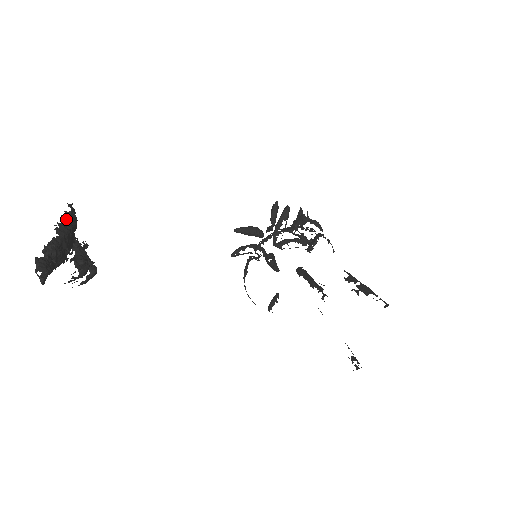
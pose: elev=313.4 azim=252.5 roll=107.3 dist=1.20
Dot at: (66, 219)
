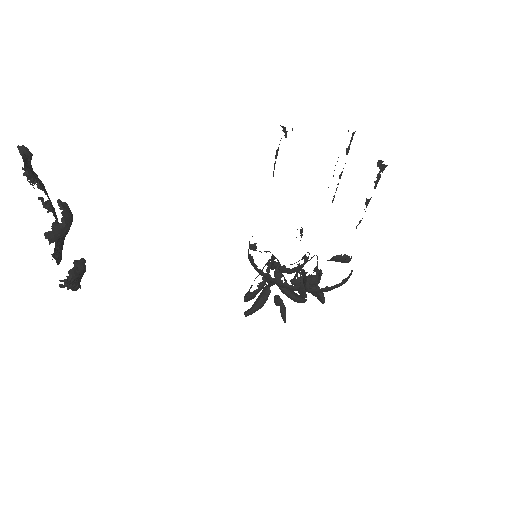
Dot at: occluded
